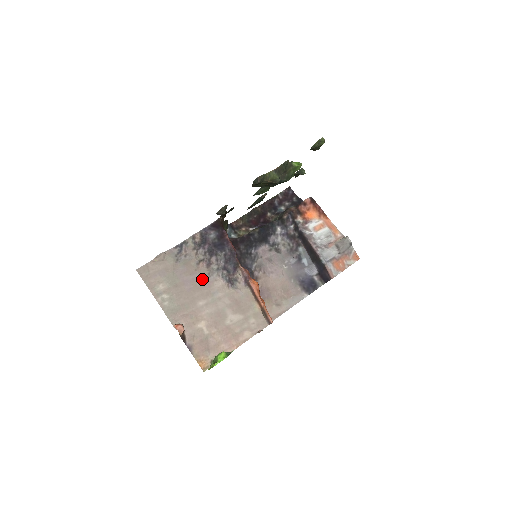
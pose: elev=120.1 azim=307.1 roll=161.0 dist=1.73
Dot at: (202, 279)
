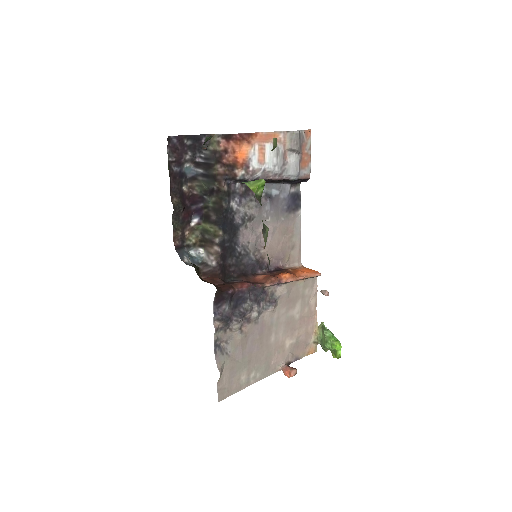
Dot at: (256, 332)
